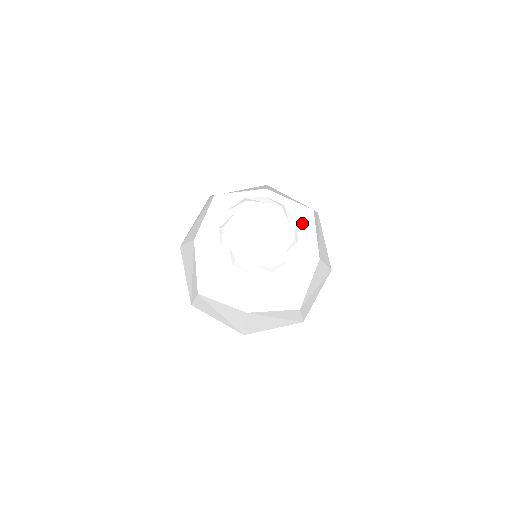
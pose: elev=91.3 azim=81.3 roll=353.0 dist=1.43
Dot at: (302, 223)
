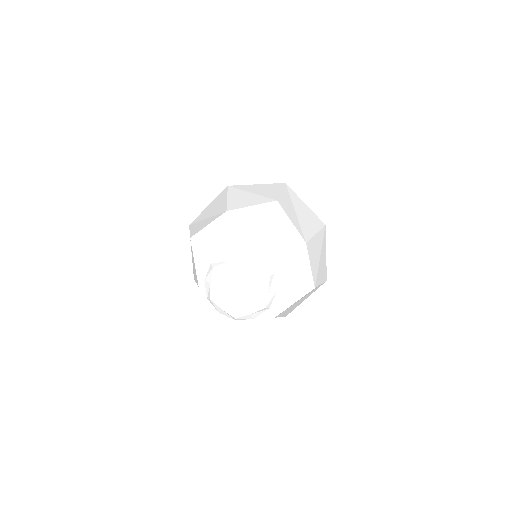
Dot at: (274, 221)
